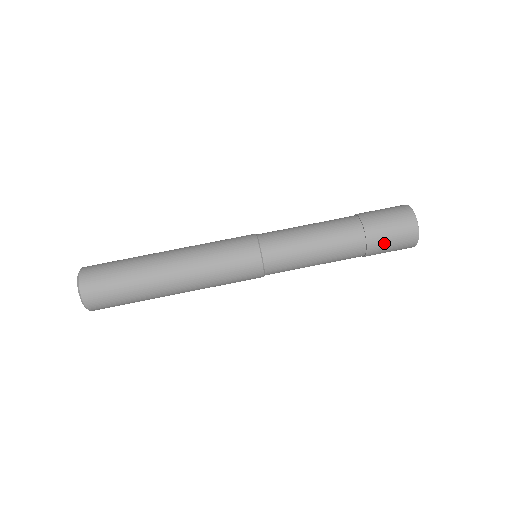
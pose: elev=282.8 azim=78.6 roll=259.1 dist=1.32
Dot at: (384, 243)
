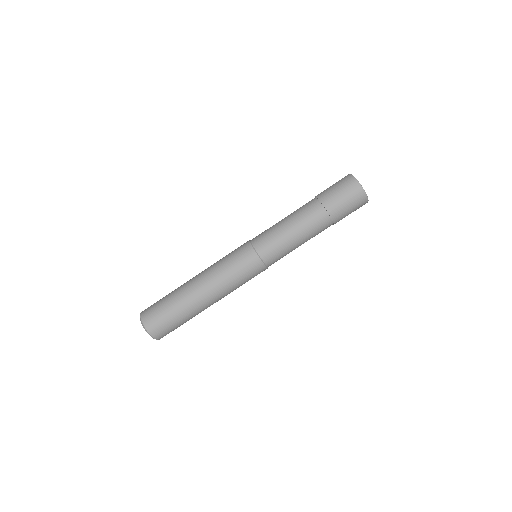
Dot at: (341, 206)
